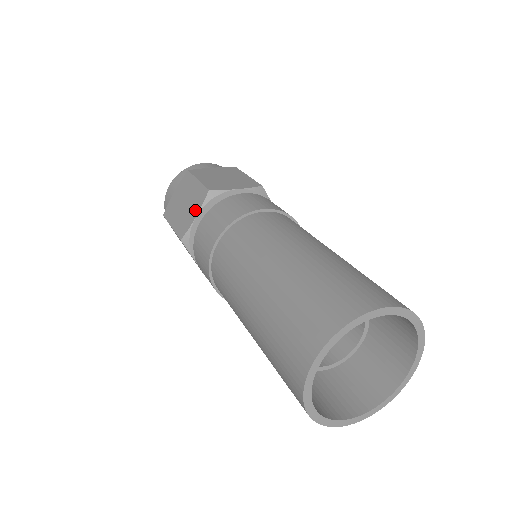
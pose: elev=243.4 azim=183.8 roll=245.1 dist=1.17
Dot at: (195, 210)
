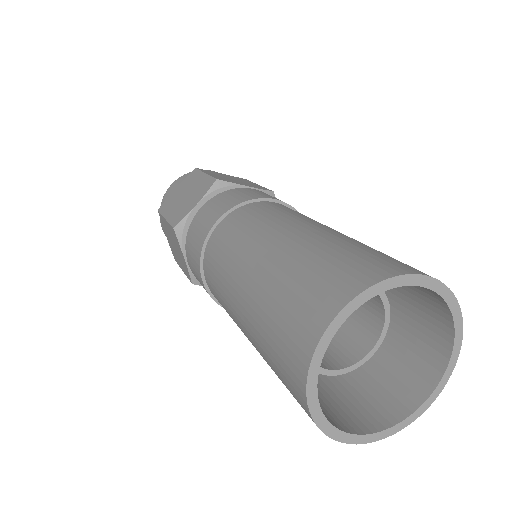
Dot at: (180, 252)
